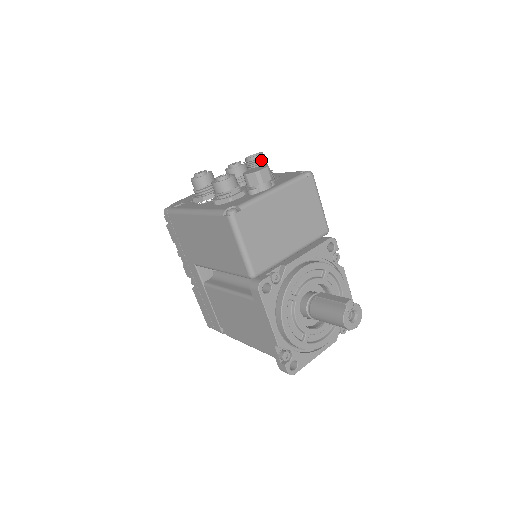
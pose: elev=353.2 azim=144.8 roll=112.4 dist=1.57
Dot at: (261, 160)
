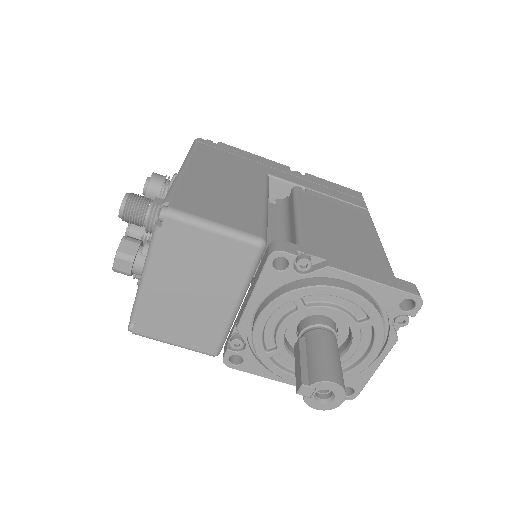
Dot at: (127, 215)
